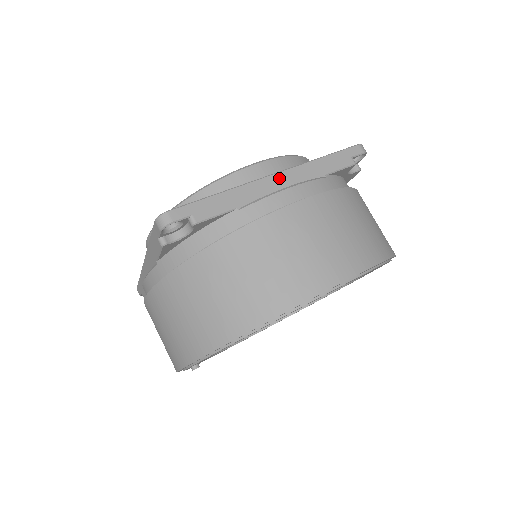
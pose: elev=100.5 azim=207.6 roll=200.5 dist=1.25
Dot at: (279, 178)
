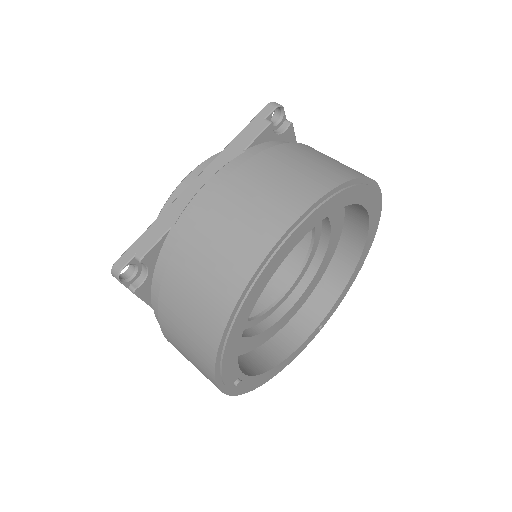
Dot at: (201, 179)
